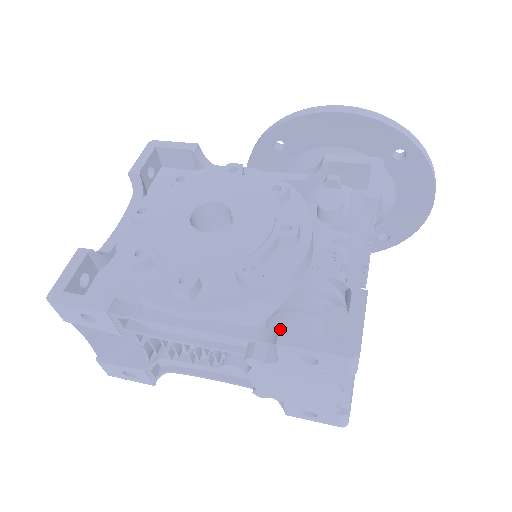
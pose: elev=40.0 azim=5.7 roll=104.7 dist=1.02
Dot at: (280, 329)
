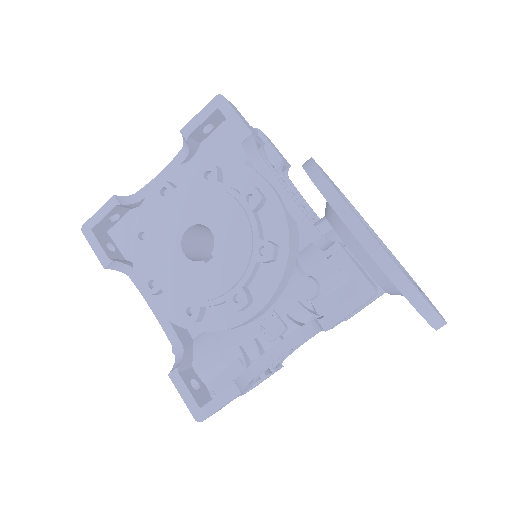
Dot at: (176, 368)
